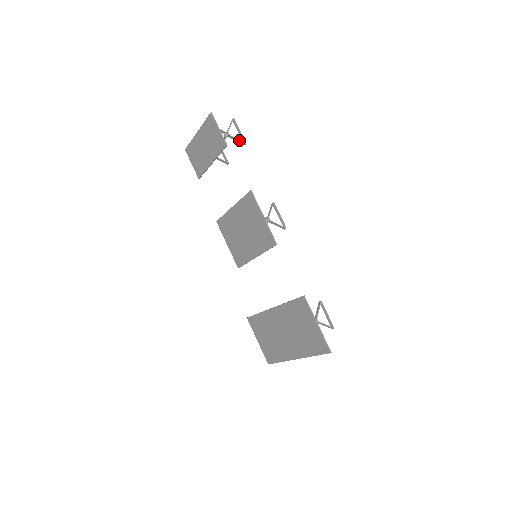
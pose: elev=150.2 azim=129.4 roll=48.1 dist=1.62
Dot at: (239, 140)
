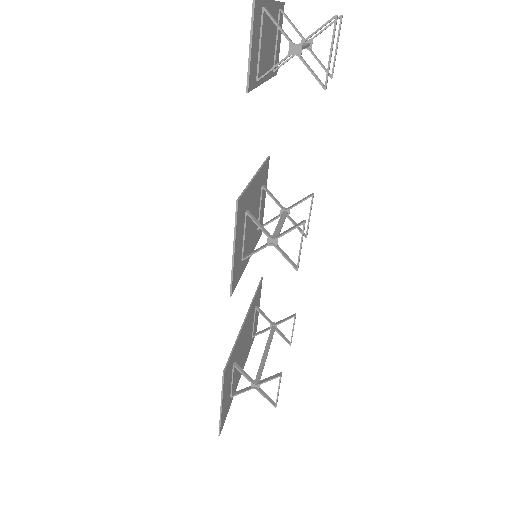
Dot at: (314, 75)
